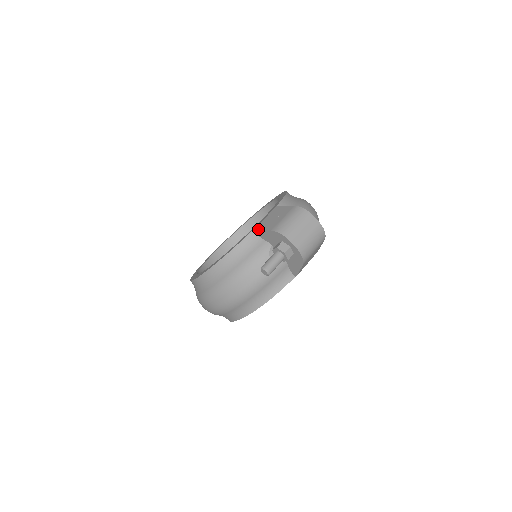
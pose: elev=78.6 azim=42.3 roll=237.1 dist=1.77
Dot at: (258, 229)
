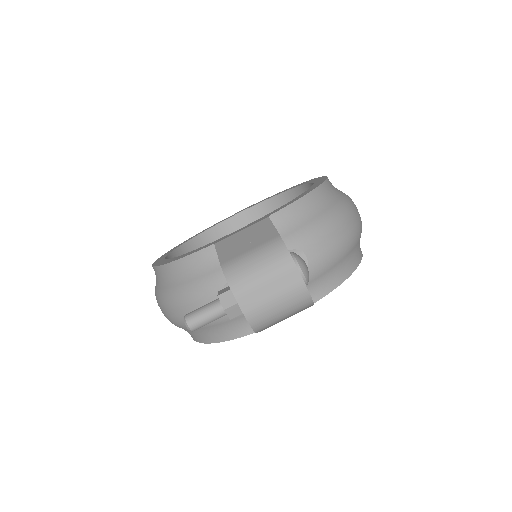
Dot at: (216, 248)
